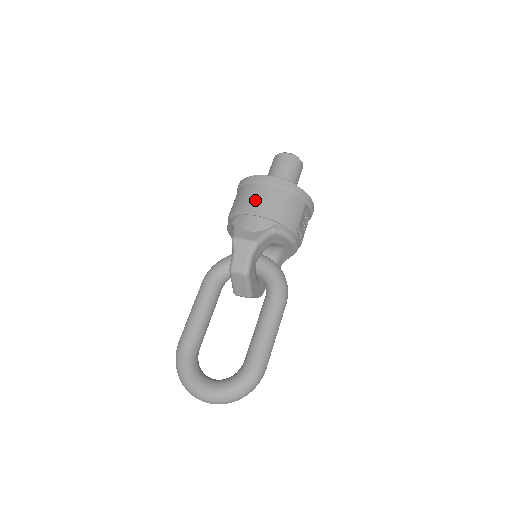
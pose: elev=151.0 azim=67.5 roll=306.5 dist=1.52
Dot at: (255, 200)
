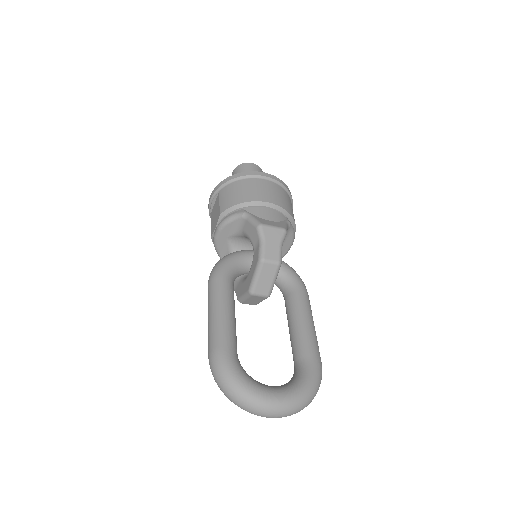
Dot at: (263, 193)
